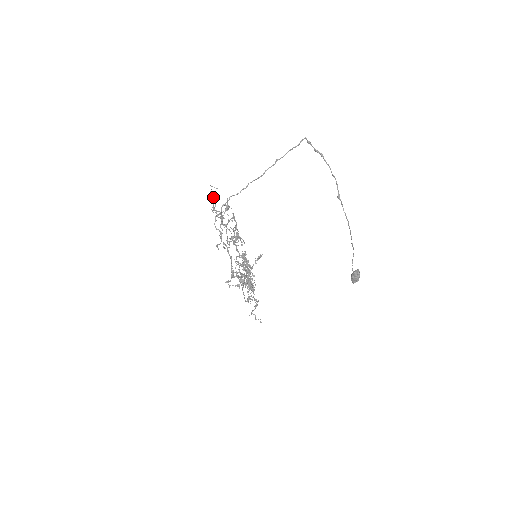
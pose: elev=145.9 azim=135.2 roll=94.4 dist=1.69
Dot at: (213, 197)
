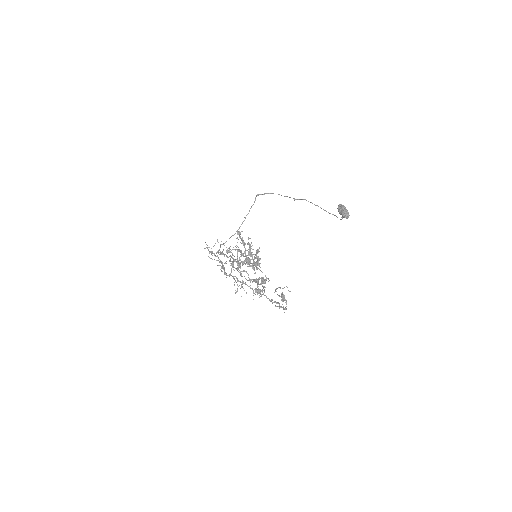
Dot at: (206, 247)
